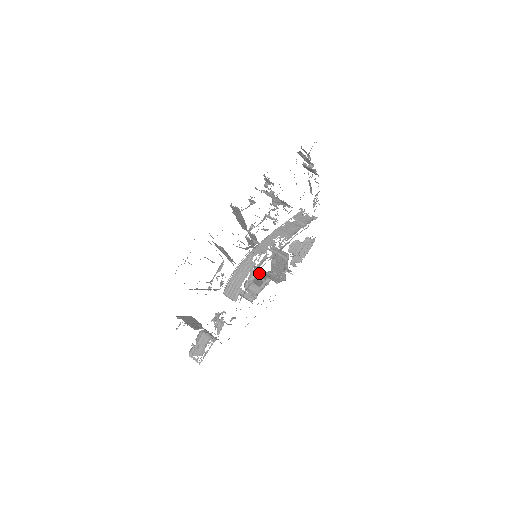
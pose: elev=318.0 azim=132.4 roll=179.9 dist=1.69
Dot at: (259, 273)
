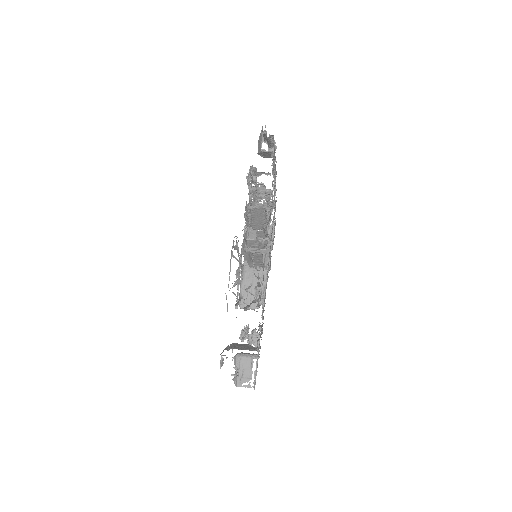
Dot at: occluded
